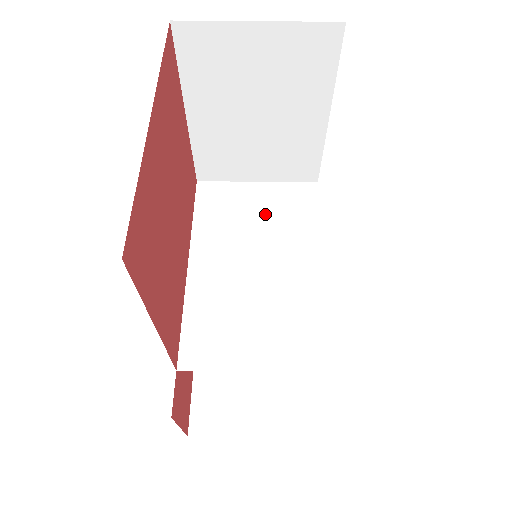
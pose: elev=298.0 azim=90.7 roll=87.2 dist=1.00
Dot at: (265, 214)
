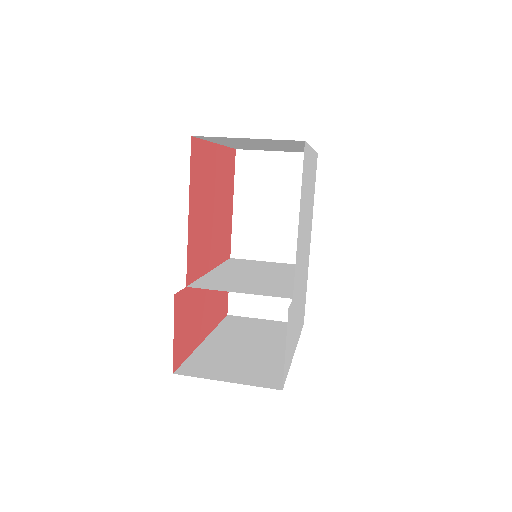
Dot at: (269, 267)
